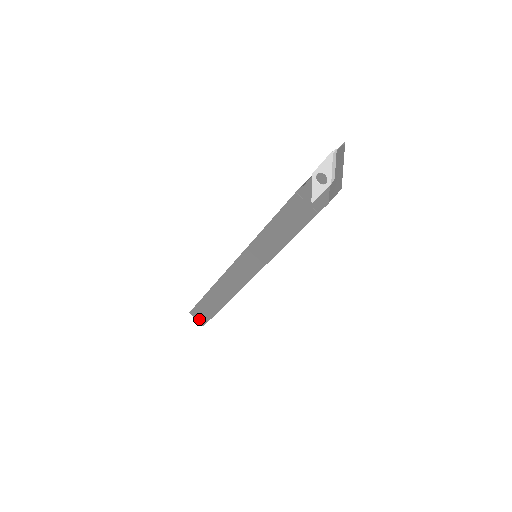
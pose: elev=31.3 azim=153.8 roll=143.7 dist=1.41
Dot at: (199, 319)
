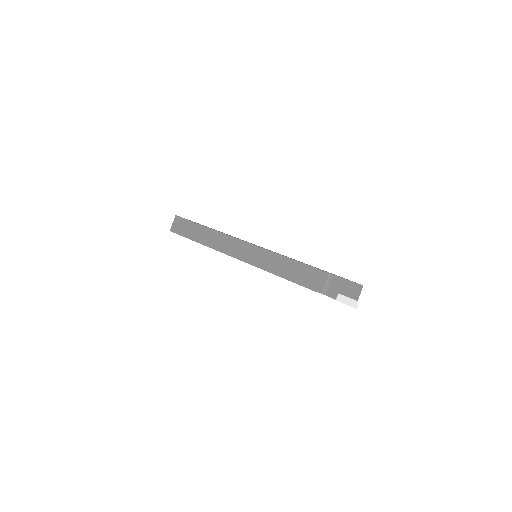
Dot at: occluded
